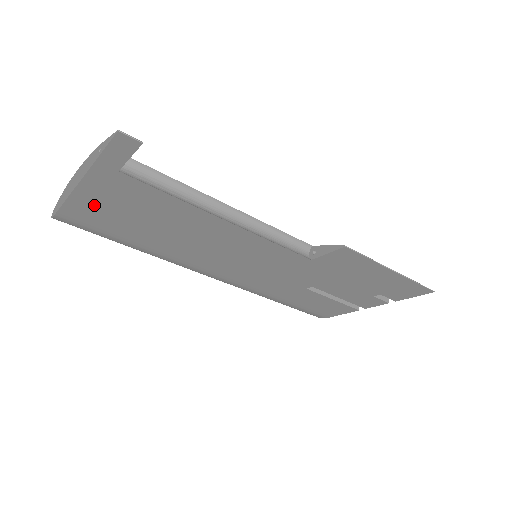
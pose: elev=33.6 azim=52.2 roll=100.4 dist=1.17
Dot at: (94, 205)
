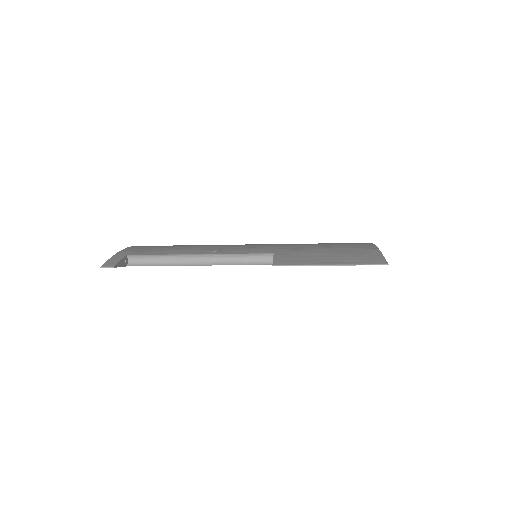
Dot at: occluded
